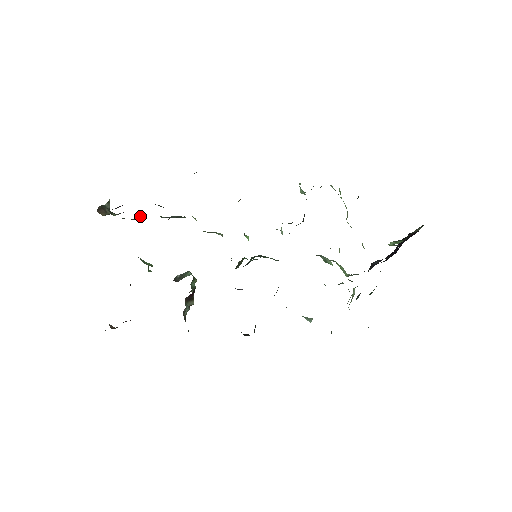
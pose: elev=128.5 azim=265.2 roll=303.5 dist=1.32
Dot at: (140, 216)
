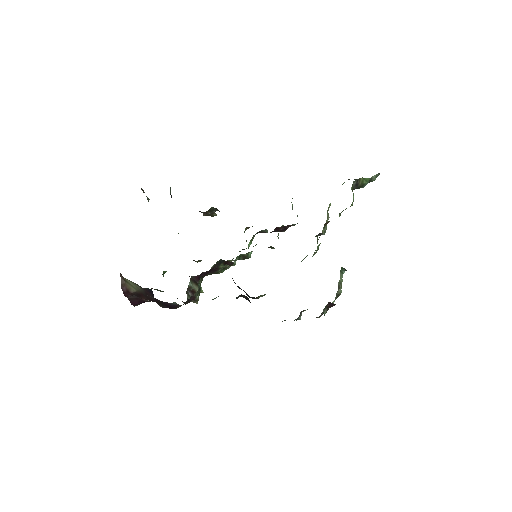
Dot at: occluded
